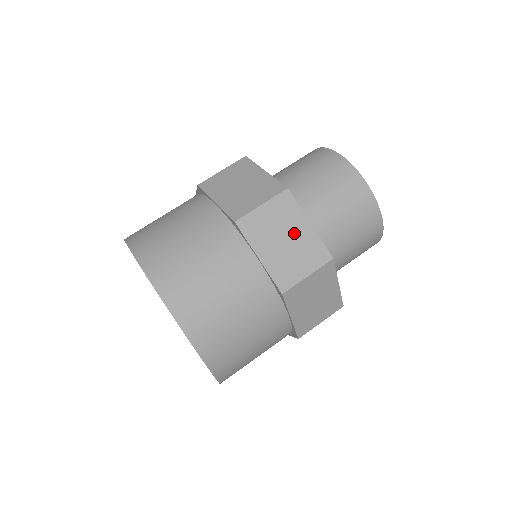
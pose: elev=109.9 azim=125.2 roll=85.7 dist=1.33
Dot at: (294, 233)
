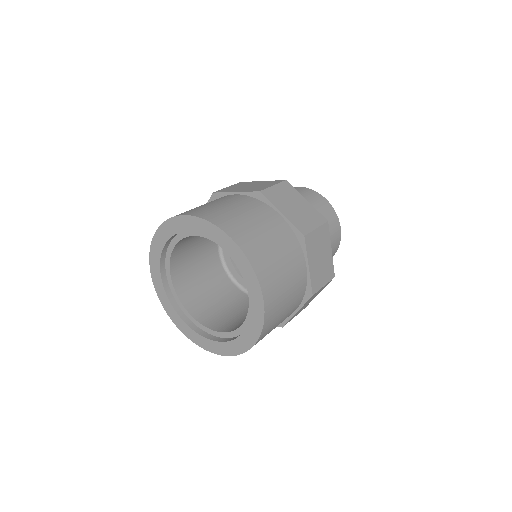
Dot at: (325, 254)
